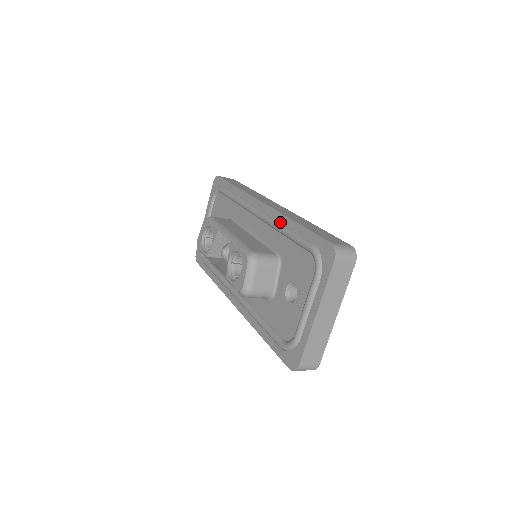
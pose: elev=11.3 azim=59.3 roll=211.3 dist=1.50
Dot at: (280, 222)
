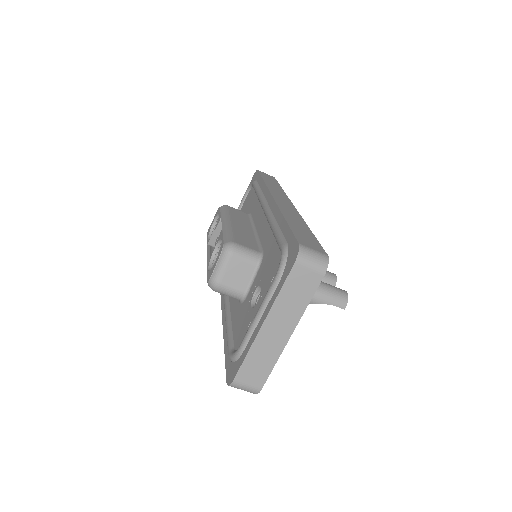
Dot at: (275, 218)
